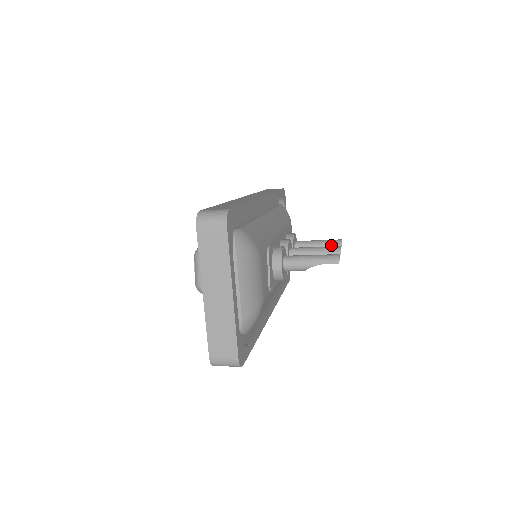
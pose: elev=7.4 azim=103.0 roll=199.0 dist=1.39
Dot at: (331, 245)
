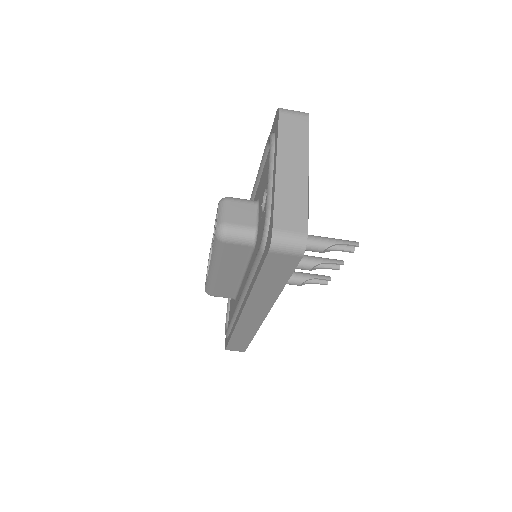
Dot at: (321, 277)
